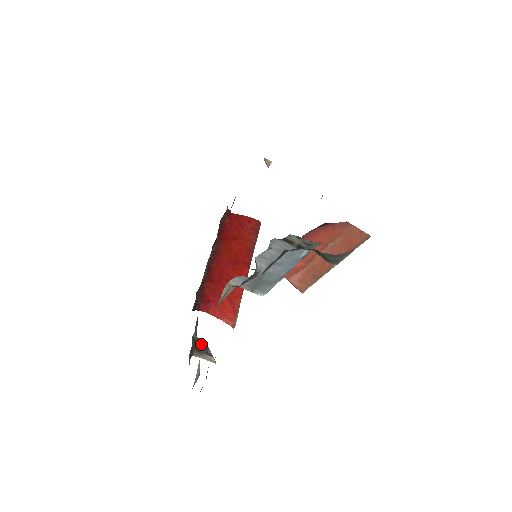
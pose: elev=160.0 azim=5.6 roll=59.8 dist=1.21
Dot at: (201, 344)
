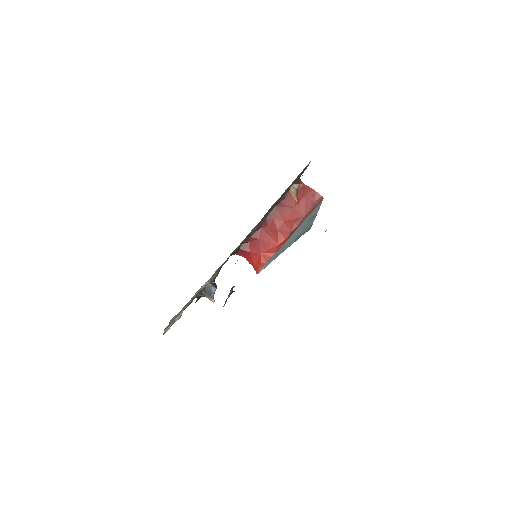
Dot at: (209, 290)
